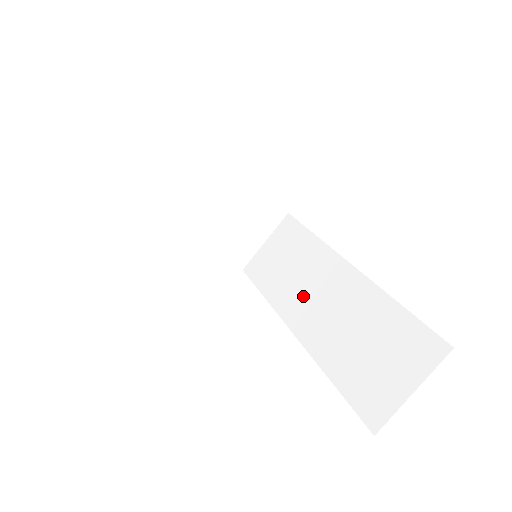
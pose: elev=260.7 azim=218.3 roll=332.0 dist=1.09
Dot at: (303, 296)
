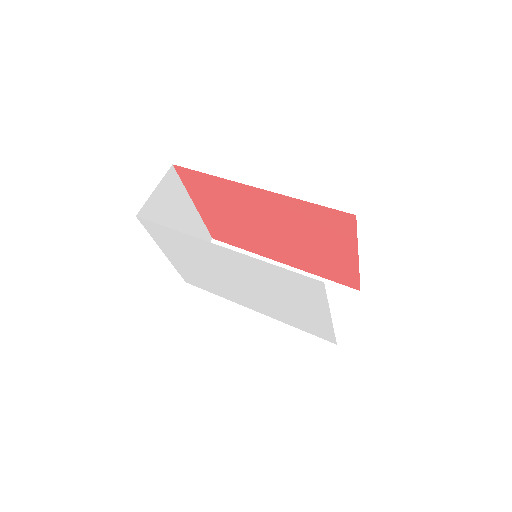
Dot at: occluded
